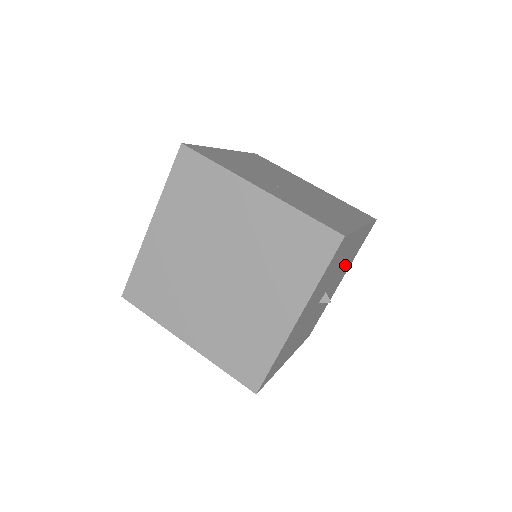
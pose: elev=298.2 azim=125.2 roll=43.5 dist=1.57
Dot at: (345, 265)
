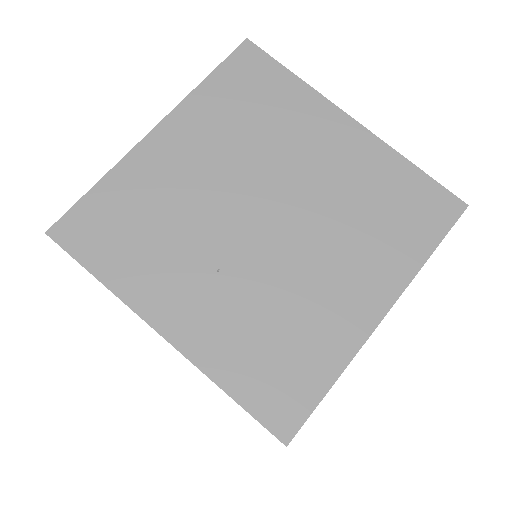
Dot at: occluded
